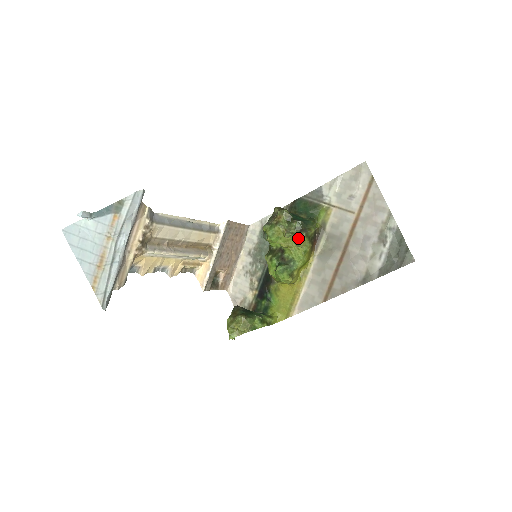
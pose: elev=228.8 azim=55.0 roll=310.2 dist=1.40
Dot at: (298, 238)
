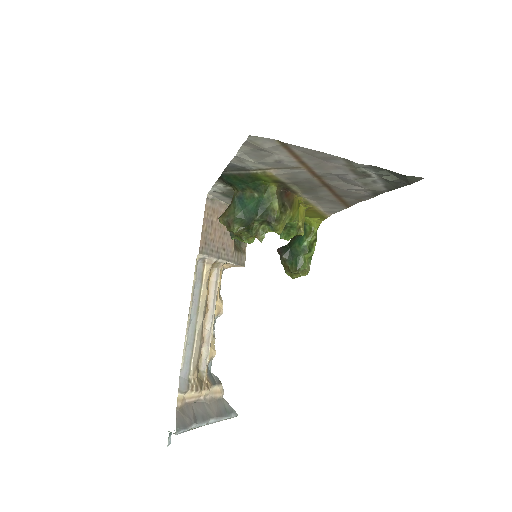
Dot at: occluded
